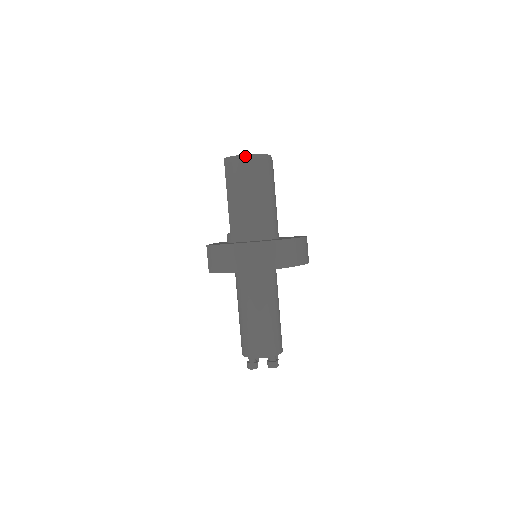
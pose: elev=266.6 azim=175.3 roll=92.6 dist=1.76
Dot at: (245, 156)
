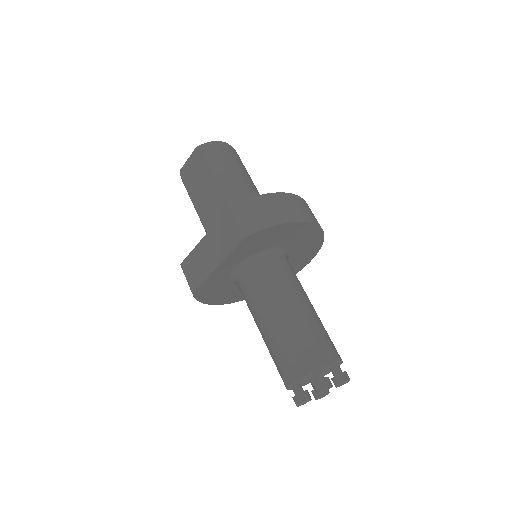
Dot at: (225, 143)
